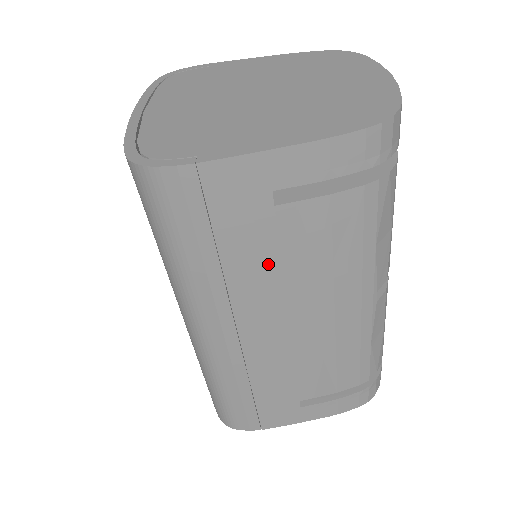
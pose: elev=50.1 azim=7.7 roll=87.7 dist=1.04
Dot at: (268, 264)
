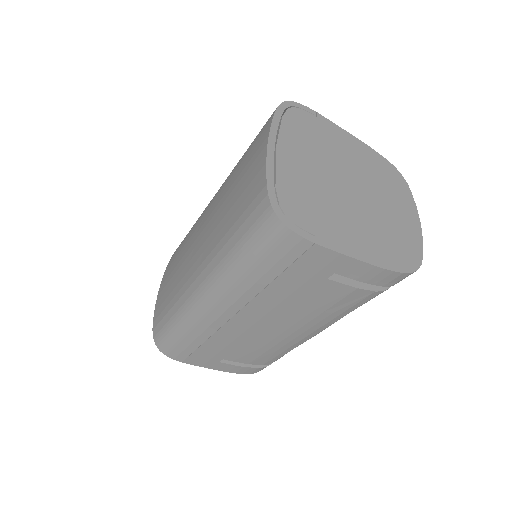
Dot at: (291, 298)
